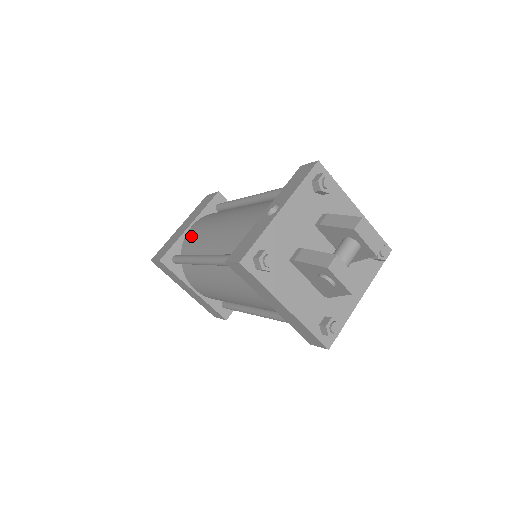
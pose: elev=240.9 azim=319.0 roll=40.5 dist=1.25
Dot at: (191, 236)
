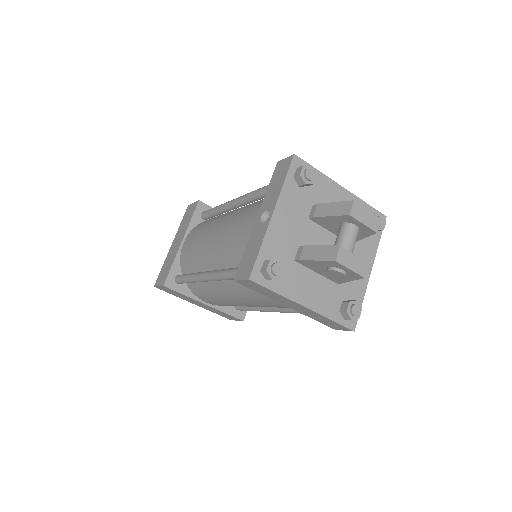
Dot at: (187, 253)
